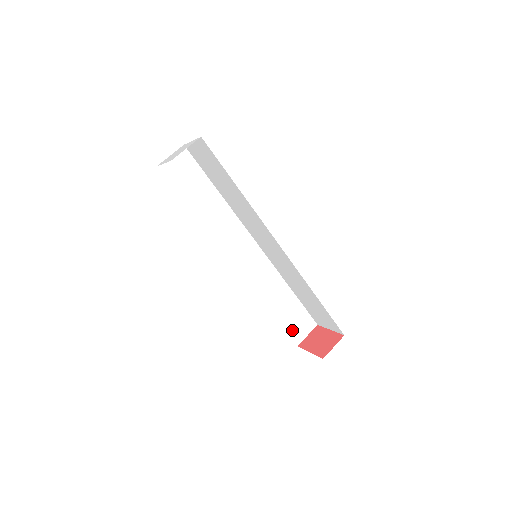
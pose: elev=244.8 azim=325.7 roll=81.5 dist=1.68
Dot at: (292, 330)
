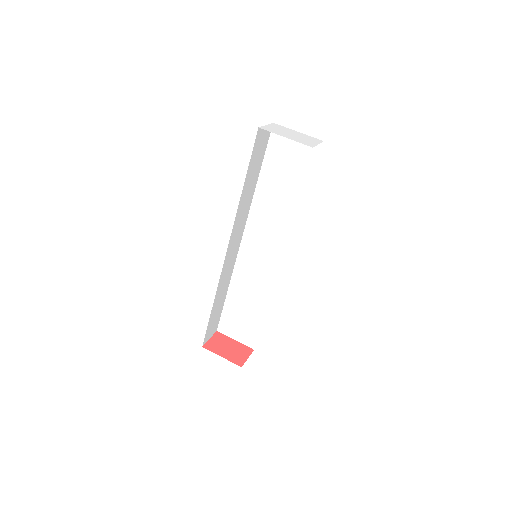
Dot at: (208, 330)
